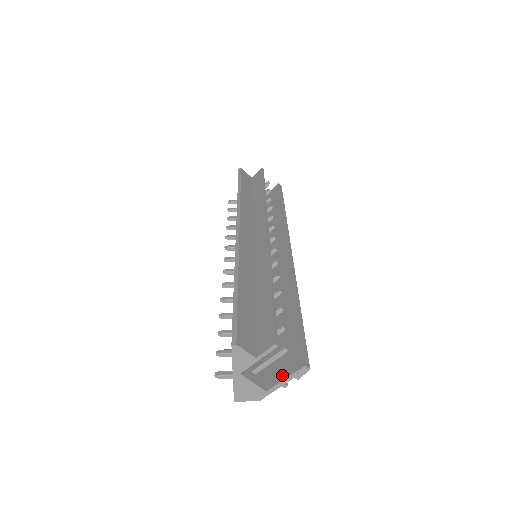
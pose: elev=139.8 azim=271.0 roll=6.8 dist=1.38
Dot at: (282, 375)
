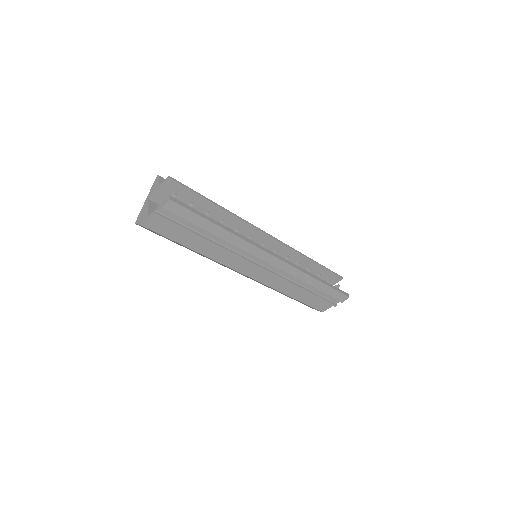
Dot at: (161, 209)
